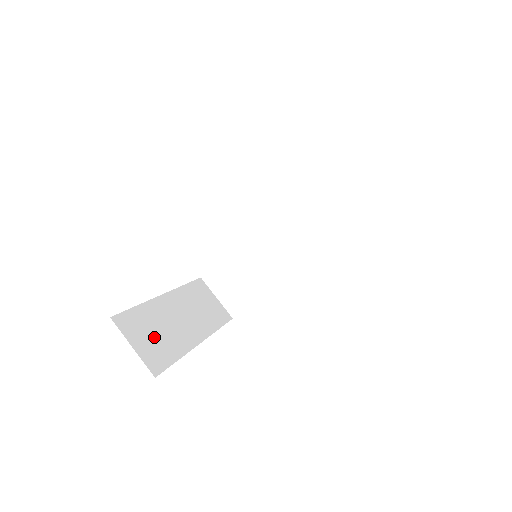
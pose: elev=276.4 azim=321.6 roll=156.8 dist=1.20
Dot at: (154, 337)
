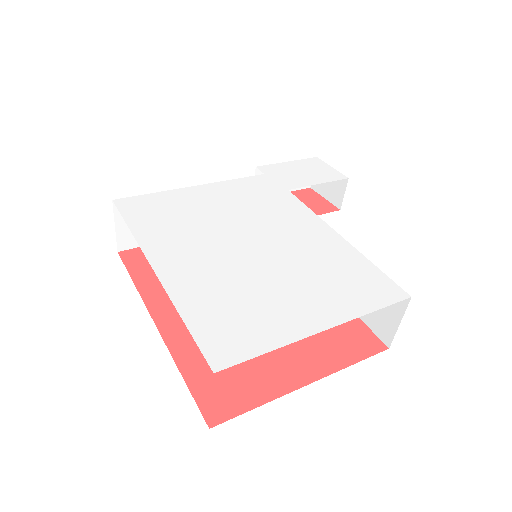
Dot at: occluded
